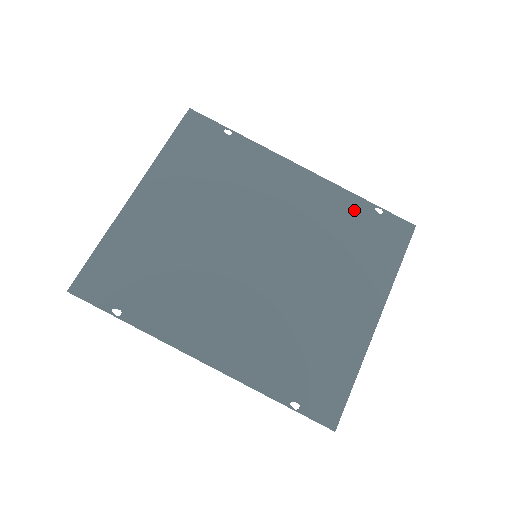
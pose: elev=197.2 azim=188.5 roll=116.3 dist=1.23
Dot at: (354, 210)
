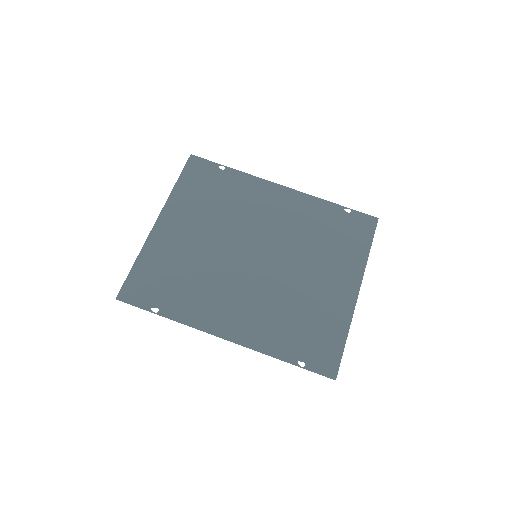
Dot at: (328, 213)
